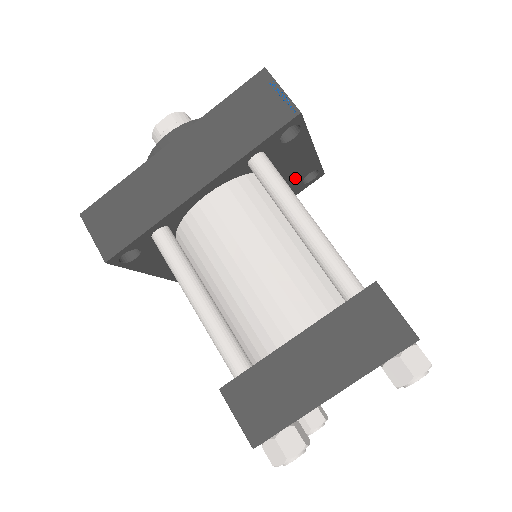
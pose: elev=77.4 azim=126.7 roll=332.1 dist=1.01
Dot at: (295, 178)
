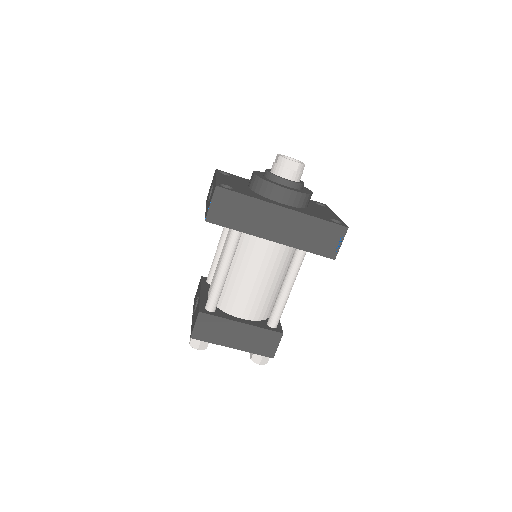
Dot at: occluded
